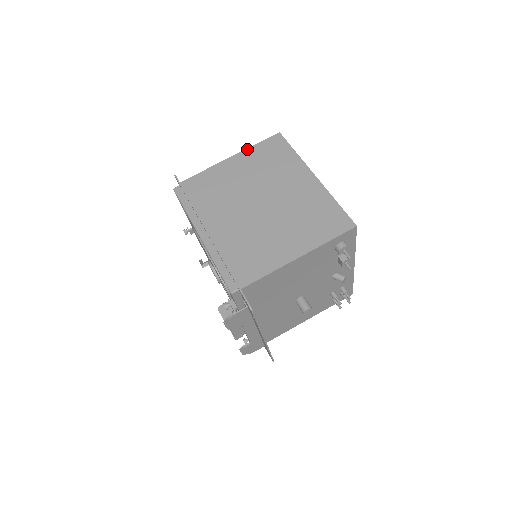
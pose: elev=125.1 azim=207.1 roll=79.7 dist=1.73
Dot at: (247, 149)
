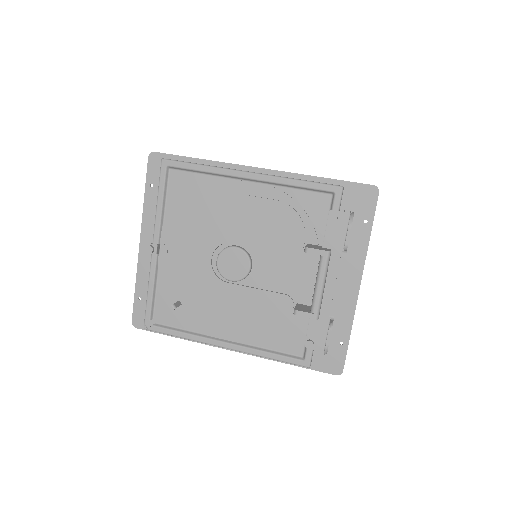
Dot at: occluded
